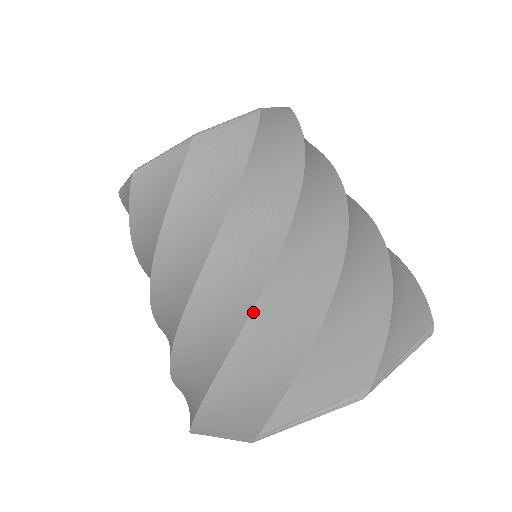
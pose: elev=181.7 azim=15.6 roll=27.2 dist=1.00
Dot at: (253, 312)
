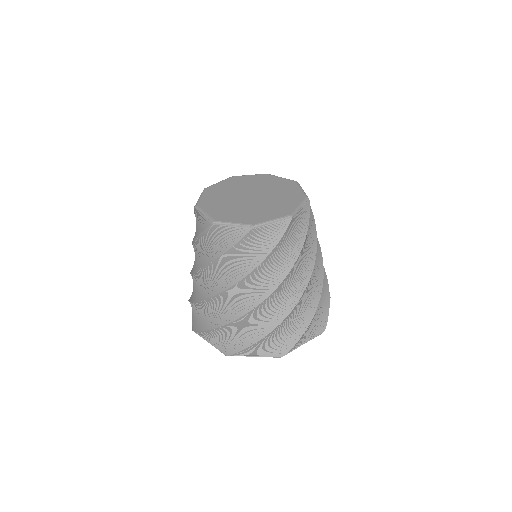
Dot at: (205, 300)
